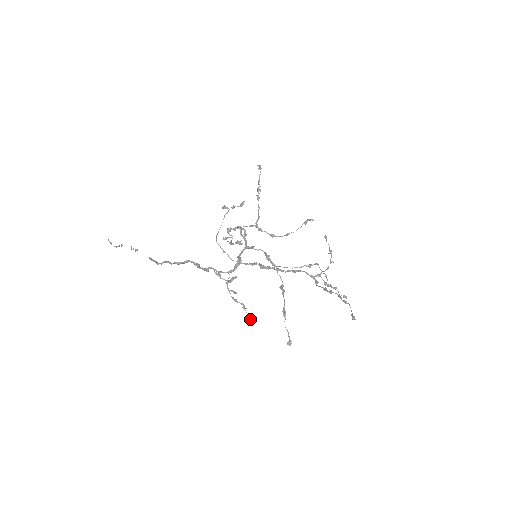
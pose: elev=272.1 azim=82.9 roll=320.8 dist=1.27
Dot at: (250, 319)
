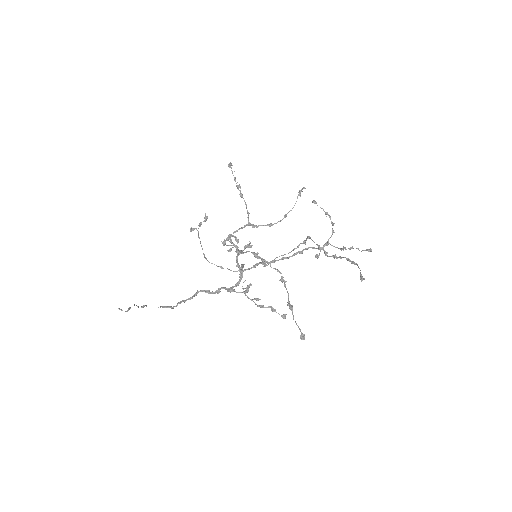
Dot at: (284, 318)
